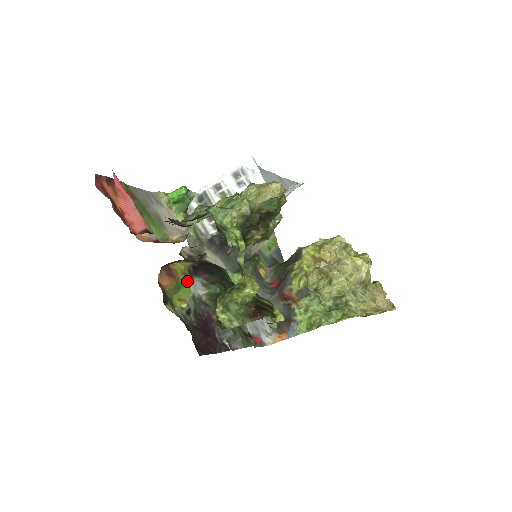
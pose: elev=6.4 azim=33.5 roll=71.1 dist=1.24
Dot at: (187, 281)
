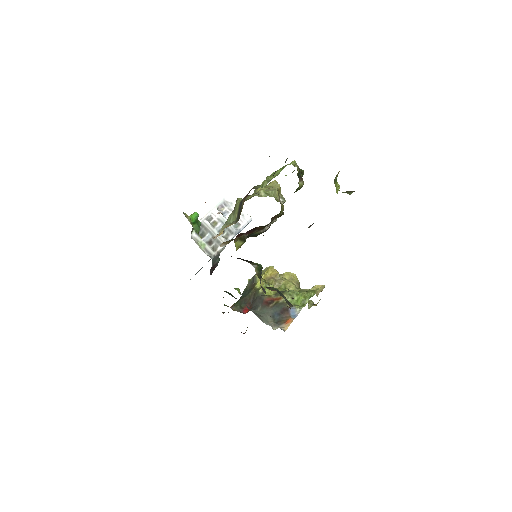
Dot at: occluded
